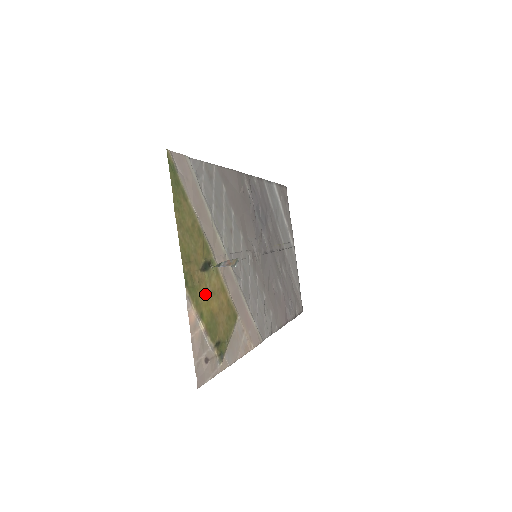
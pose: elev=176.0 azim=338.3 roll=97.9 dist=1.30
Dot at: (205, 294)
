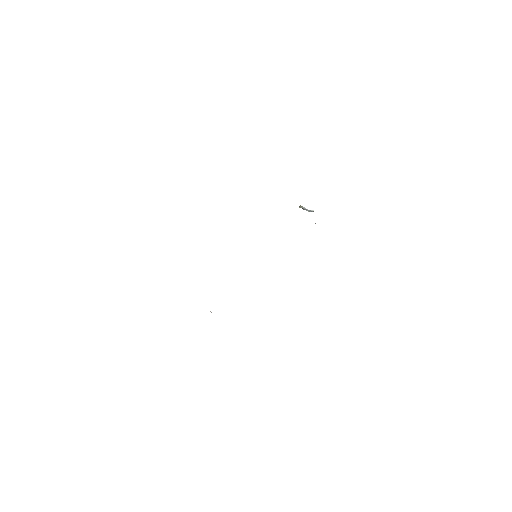
Dot at: occluded
